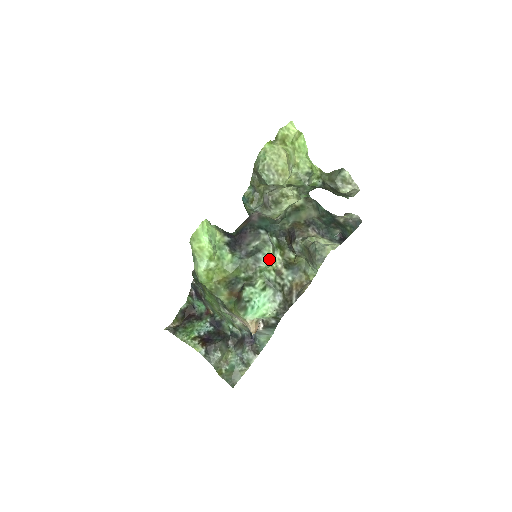
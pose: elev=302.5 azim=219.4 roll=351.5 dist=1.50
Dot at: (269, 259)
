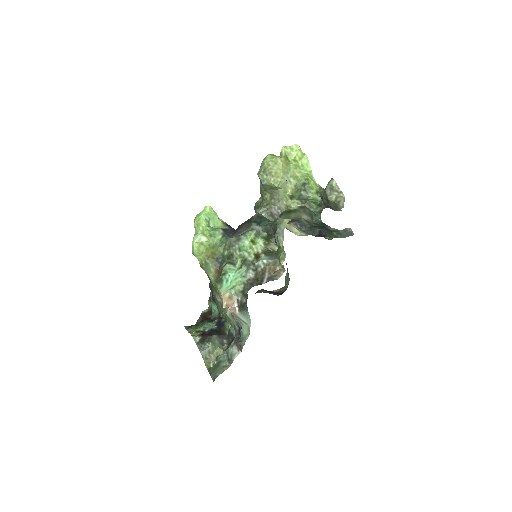
Dot at: (248, 240)
